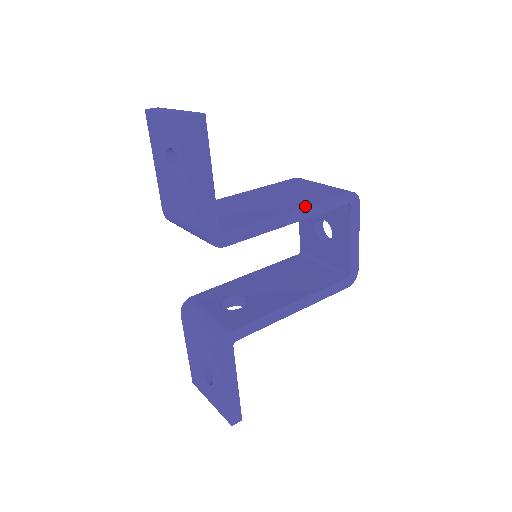
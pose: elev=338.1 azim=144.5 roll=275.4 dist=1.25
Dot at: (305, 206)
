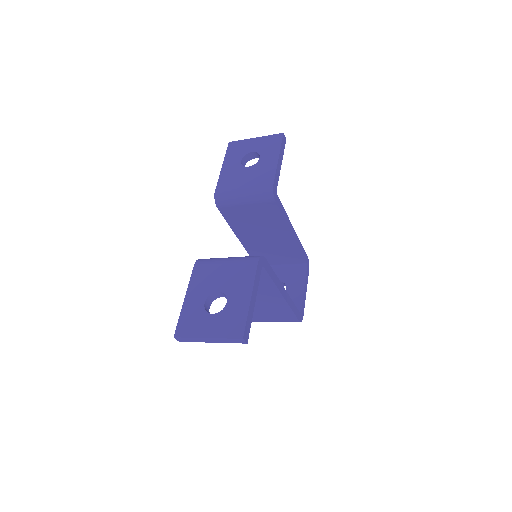
Dot at: occluded
